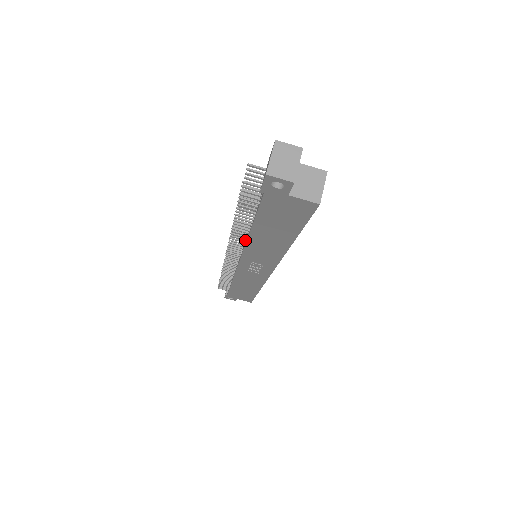
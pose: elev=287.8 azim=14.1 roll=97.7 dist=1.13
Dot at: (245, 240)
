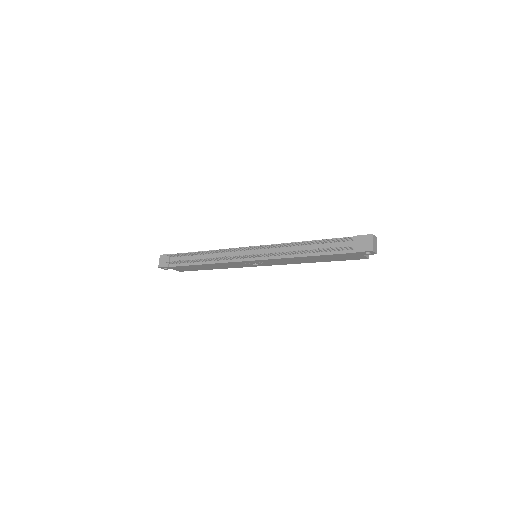
Dot at: (283, 255)
